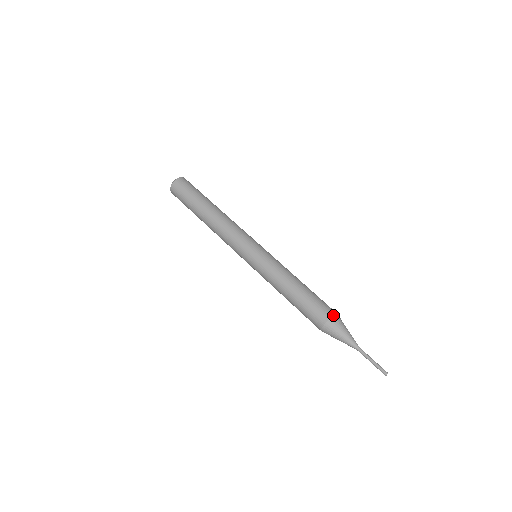
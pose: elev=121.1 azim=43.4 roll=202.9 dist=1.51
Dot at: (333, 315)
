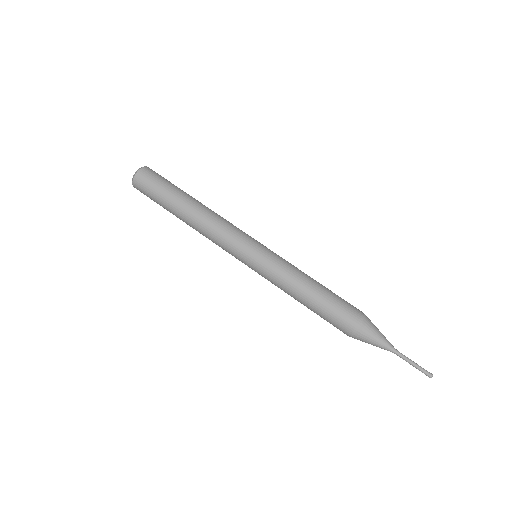
Dot at: occluded
